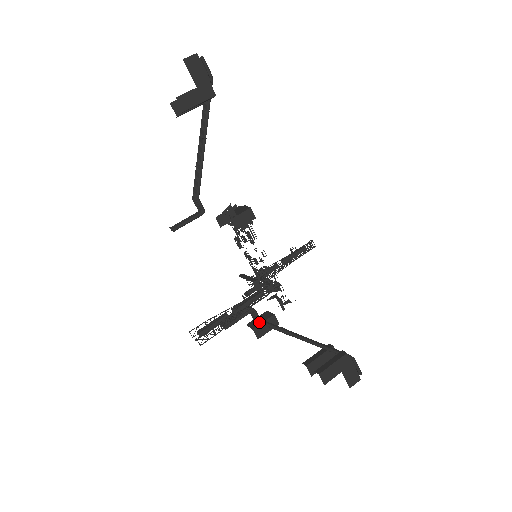
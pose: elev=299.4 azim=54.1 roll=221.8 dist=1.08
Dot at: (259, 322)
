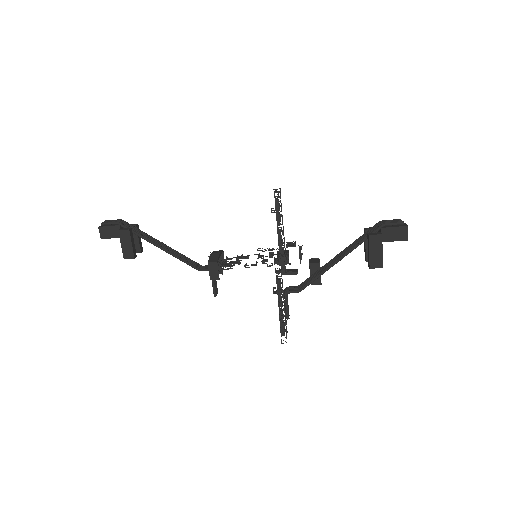
Dot at: occluded
